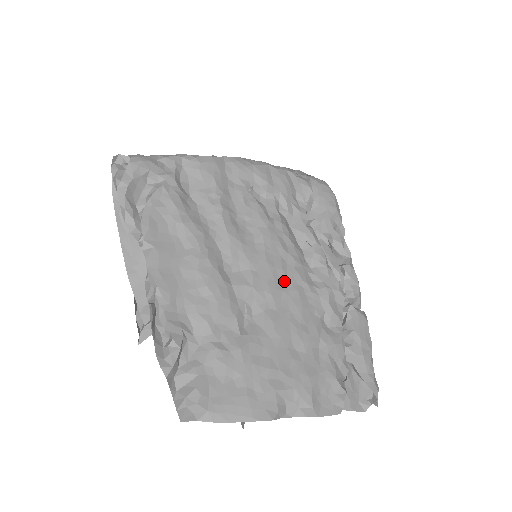
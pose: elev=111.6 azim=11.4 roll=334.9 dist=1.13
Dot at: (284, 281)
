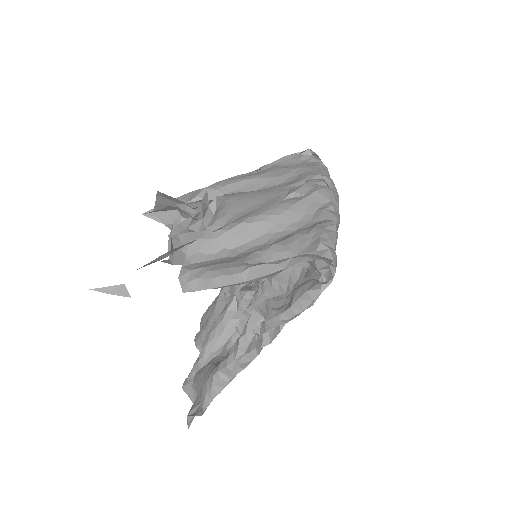
Dot at: occluded
